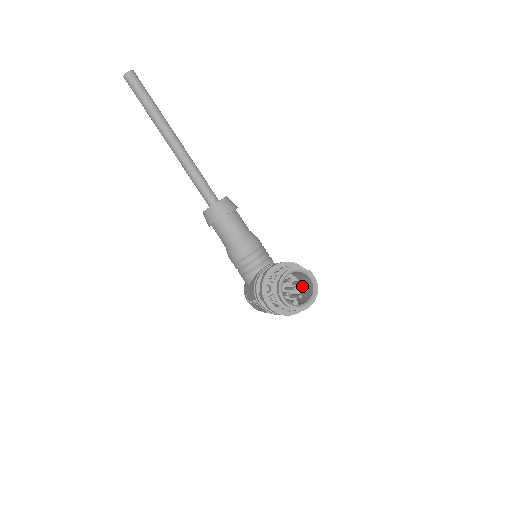
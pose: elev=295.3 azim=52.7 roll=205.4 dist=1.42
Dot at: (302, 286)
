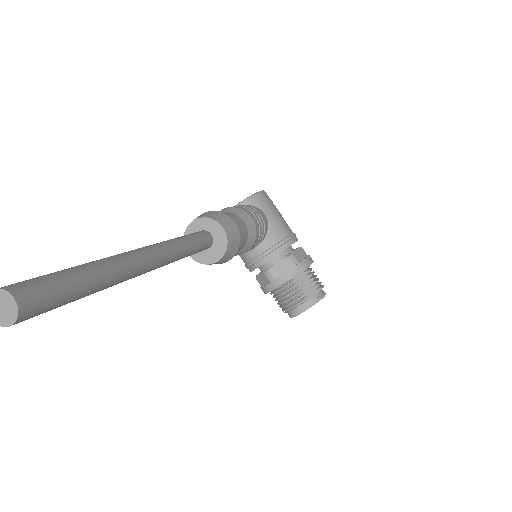
Dot at: occluded
